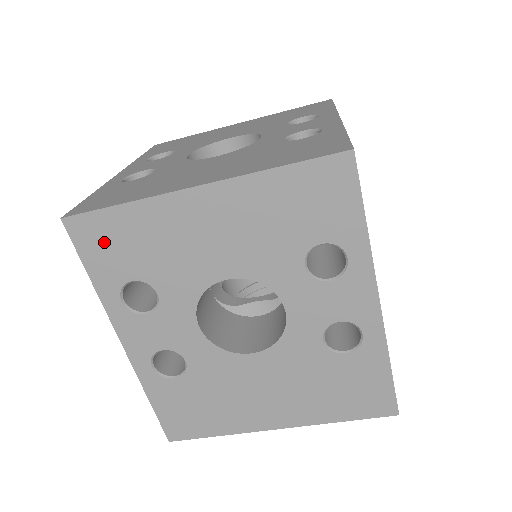
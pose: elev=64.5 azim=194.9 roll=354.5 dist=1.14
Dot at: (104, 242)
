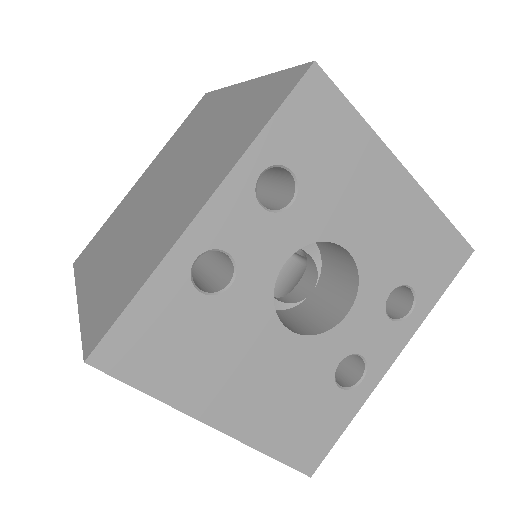
Dot at: (316, 119)
